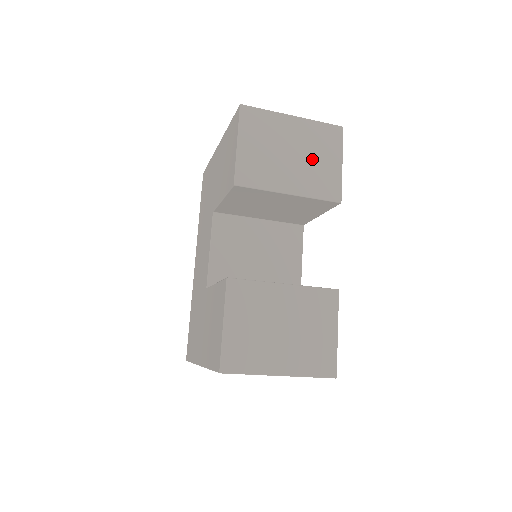
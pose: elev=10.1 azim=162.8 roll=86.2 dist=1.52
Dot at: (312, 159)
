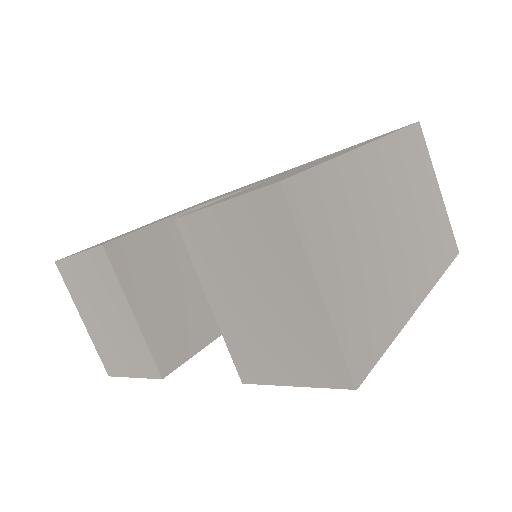
Dot at: (271, 334)
